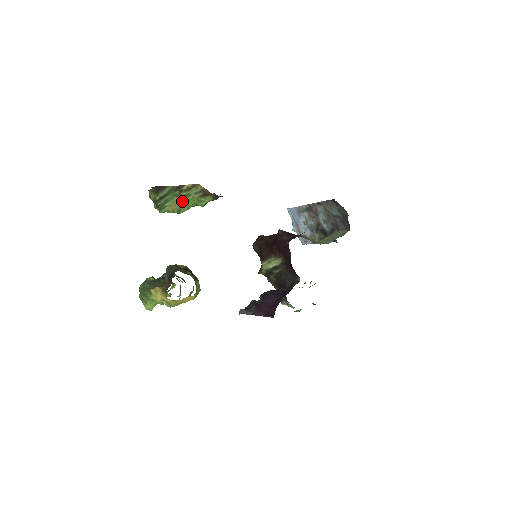
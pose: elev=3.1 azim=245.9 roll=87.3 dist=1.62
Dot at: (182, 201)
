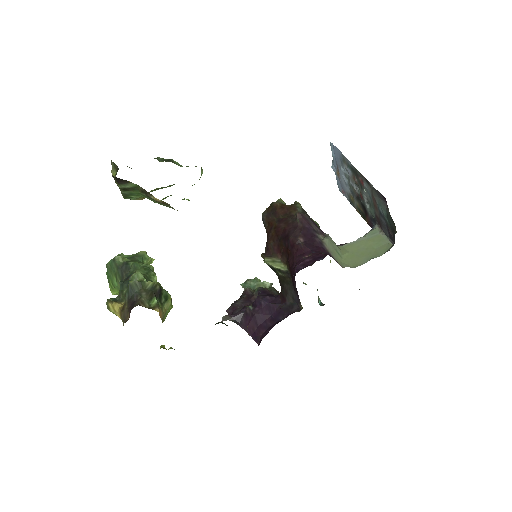
Dot at: (153, 201)
